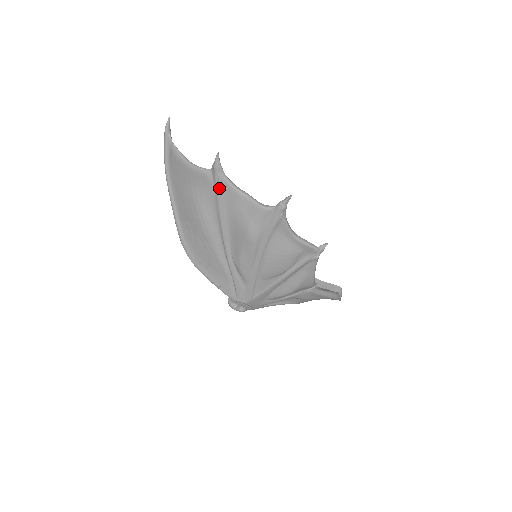
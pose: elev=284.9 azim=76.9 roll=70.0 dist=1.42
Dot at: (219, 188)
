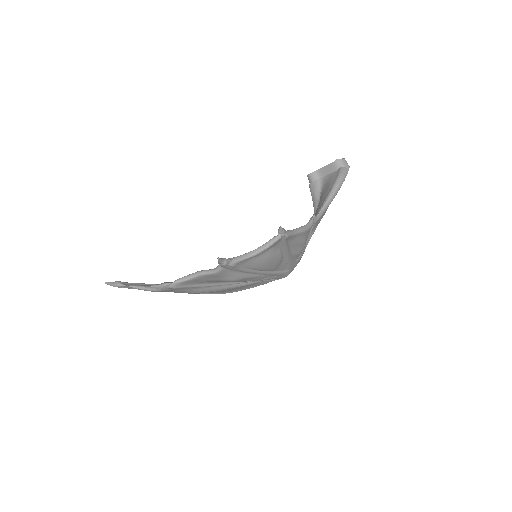
Dot at: (182, 287)
